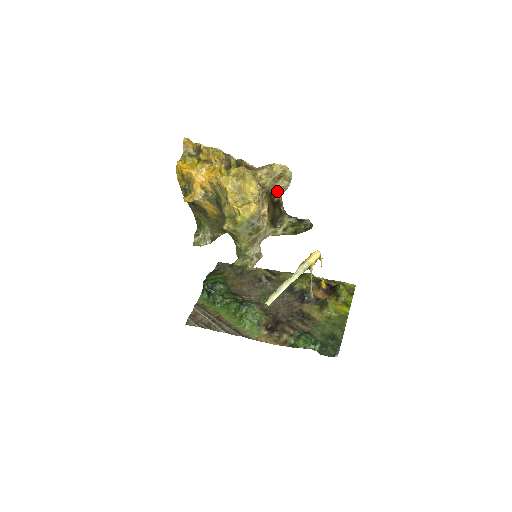
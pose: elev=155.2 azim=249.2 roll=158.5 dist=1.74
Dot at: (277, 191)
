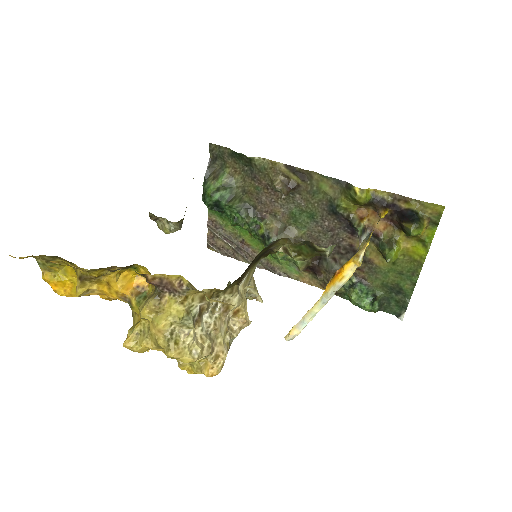
Dot at: occluded
